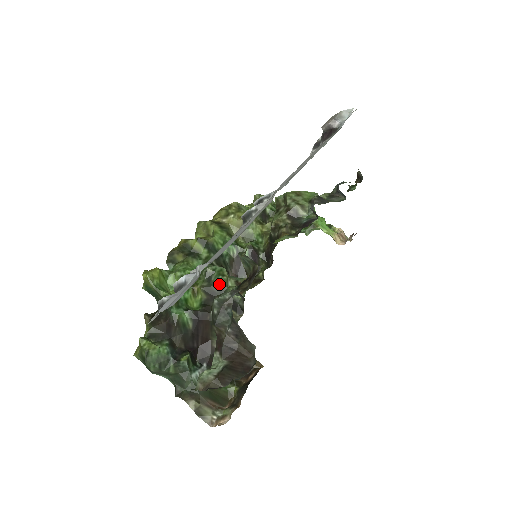
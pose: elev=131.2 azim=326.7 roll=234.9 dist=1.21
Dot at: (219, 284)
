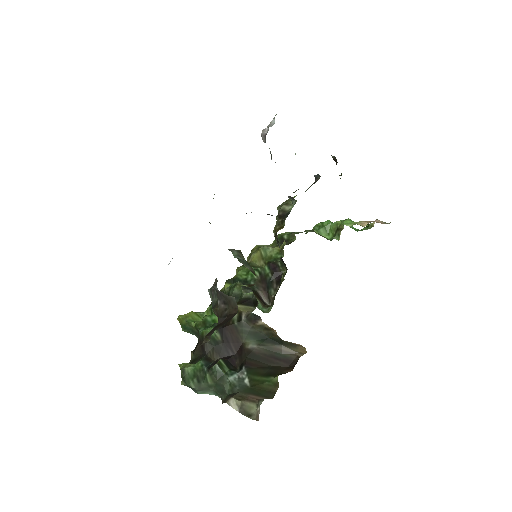
Dot at: (234, 293)
